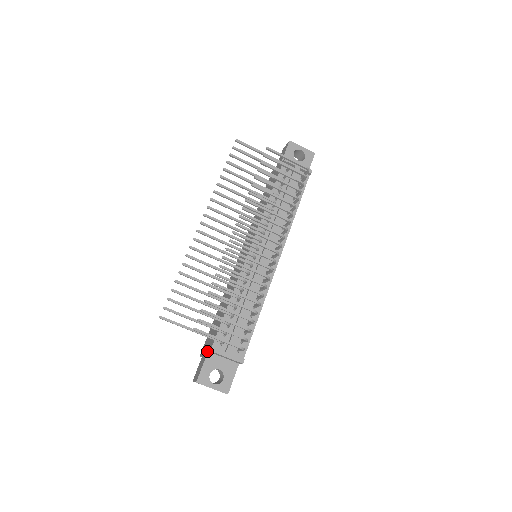
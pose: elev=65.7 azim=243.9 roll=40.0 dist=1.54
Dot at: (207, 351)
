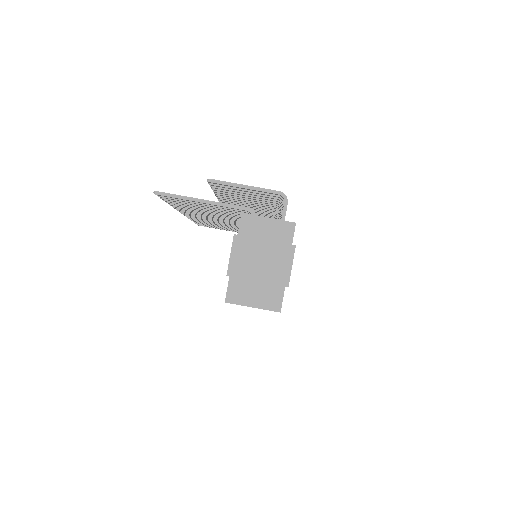
Dot at: occluded
